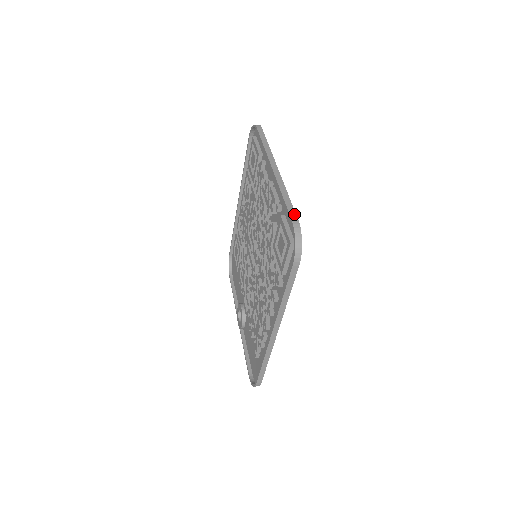
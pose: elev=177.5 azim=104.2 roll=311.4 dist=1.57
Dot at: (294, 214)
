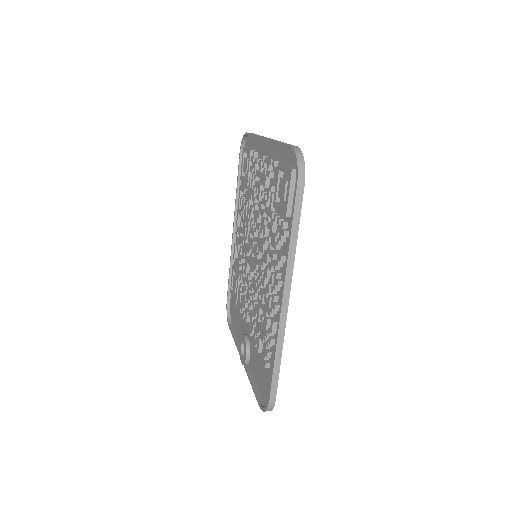
Dot at: (292, 145)
